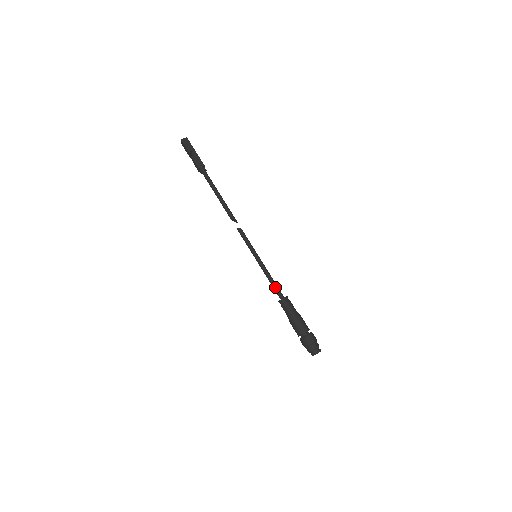
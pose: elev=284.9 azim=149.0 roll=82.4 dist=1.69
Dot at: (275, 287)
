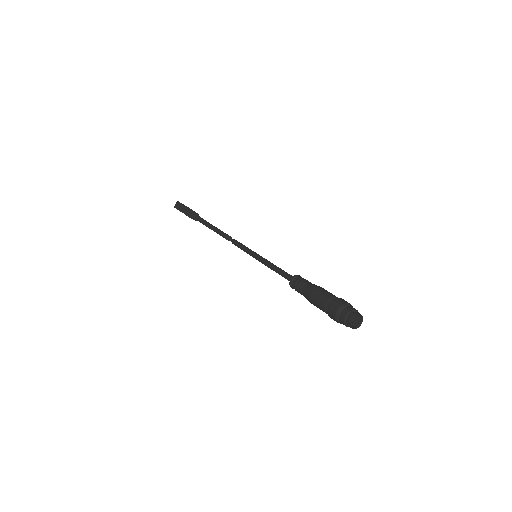
Dot at: (284, 271)
